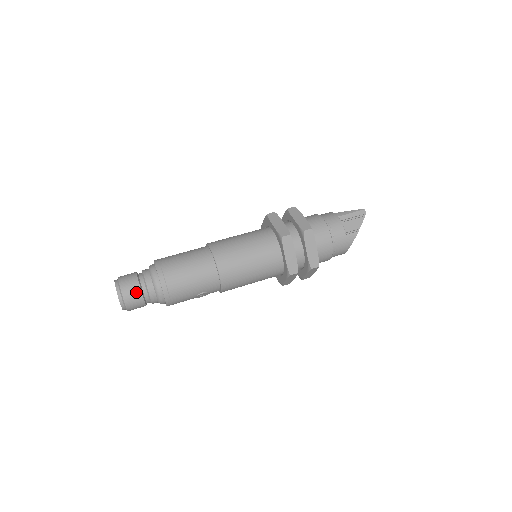
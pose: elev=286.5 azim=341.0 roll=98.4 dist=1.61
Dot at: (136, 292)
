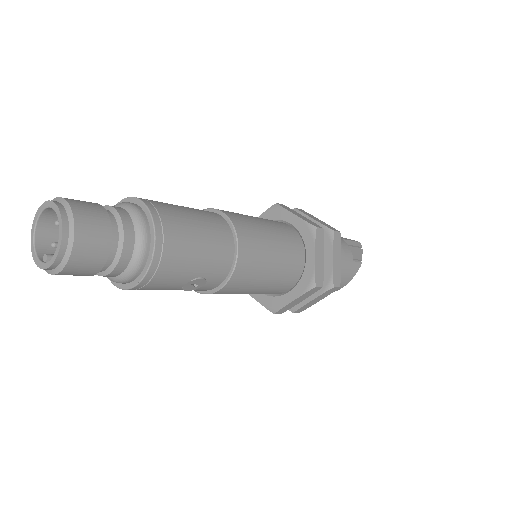
Dot at: (102, 230)
